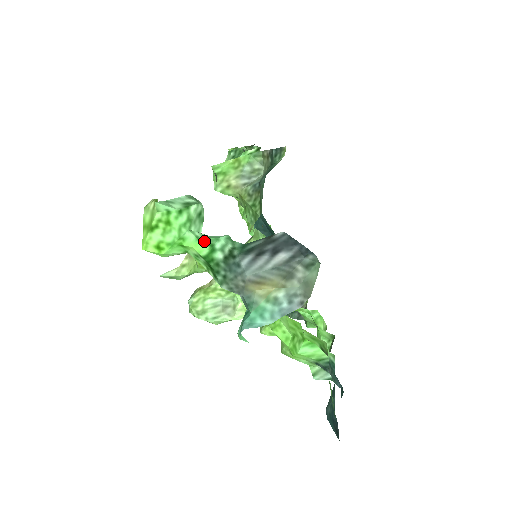
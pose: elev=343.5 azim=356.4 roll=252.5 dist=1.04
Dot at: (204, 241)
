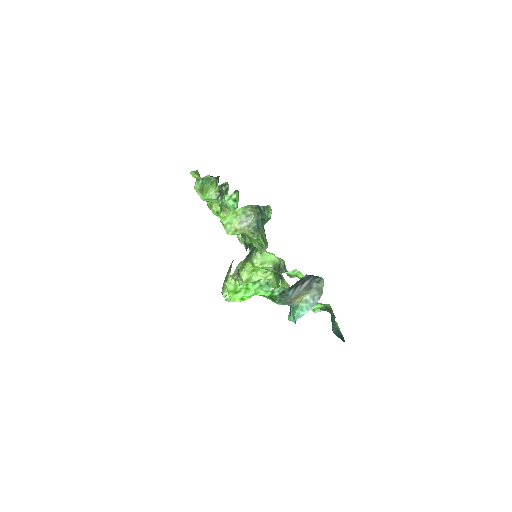
Dot at: (269, 291)
